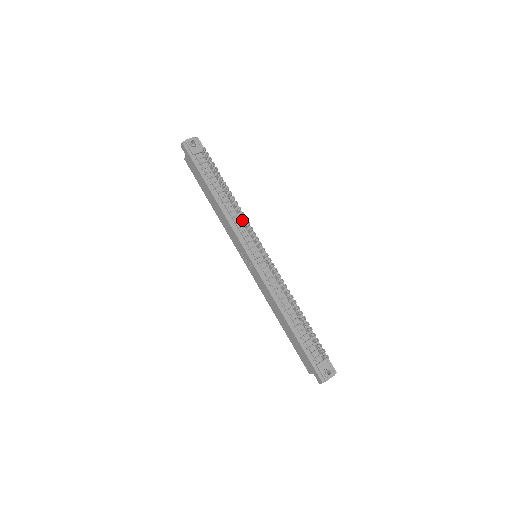
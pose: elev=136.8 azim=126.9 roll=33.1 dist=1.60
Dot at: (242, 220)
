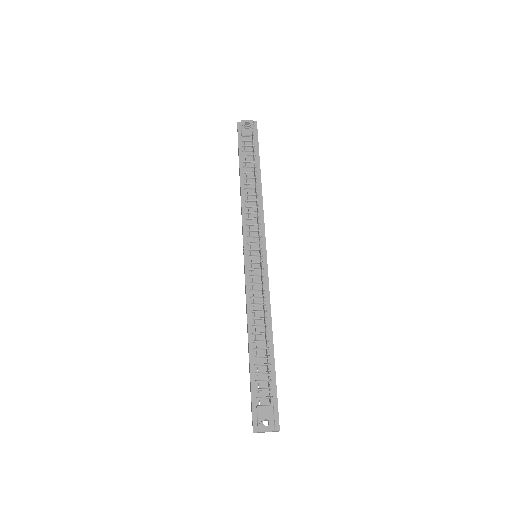
Dot at: occluded
